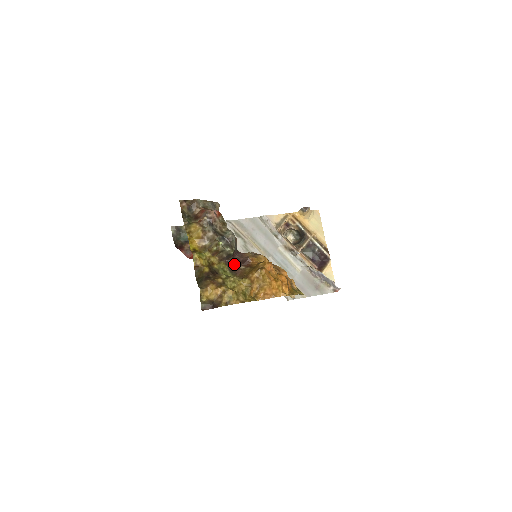
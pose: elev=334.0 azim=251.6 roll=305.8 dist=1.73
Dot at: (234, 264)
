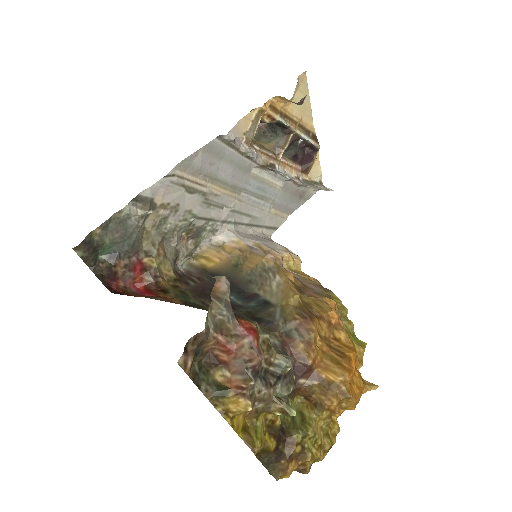
Dot at: occluded
